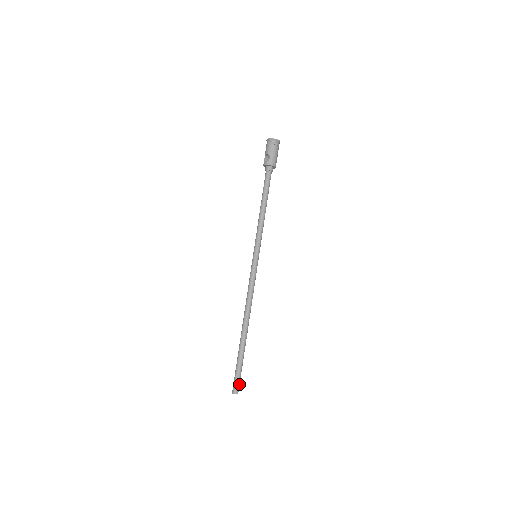
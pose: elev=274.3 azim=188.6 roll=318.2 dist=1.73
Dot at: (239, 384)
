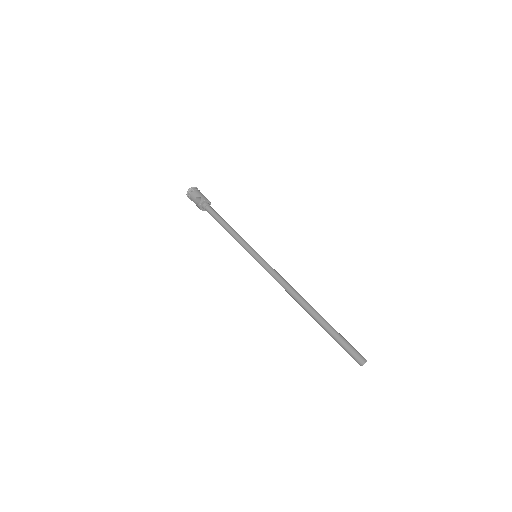
Dot at: (357, 351)
